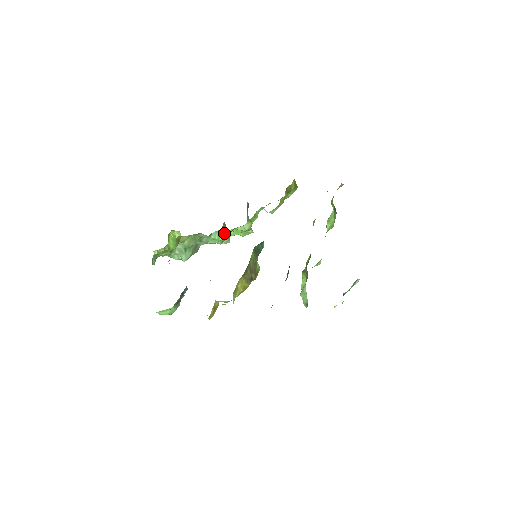
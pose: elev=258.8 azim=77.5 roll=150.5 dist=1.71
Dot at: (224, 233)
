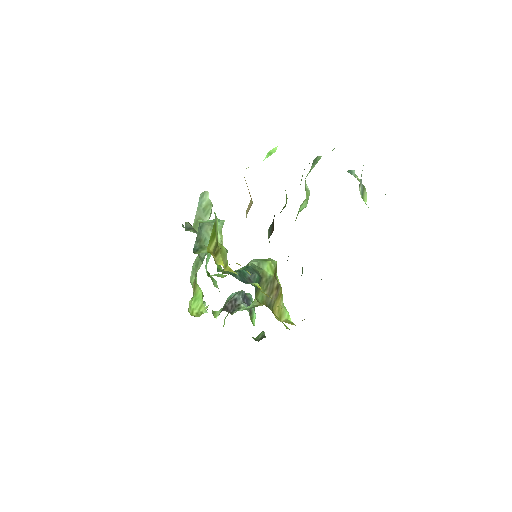
Dot at: occluded
